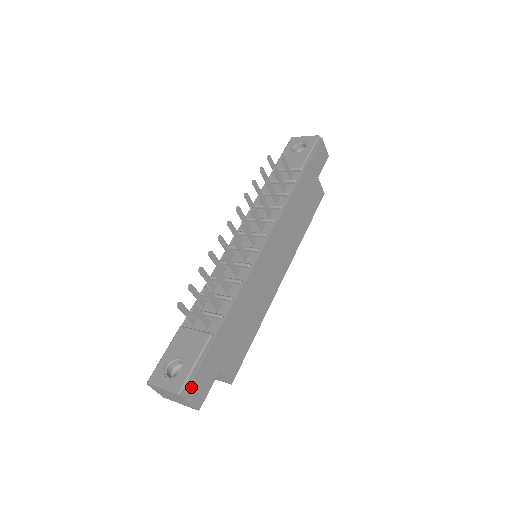
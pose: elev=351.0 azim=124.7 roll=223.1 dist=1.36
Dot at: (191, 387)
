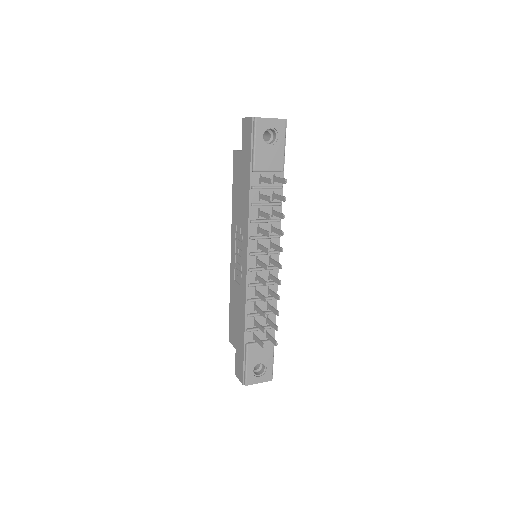
Dot at: occluded
